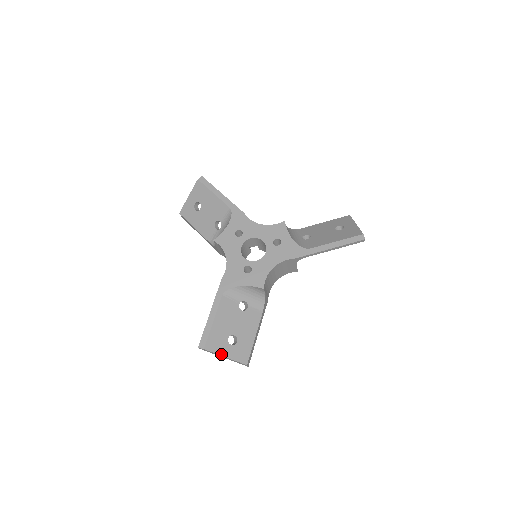
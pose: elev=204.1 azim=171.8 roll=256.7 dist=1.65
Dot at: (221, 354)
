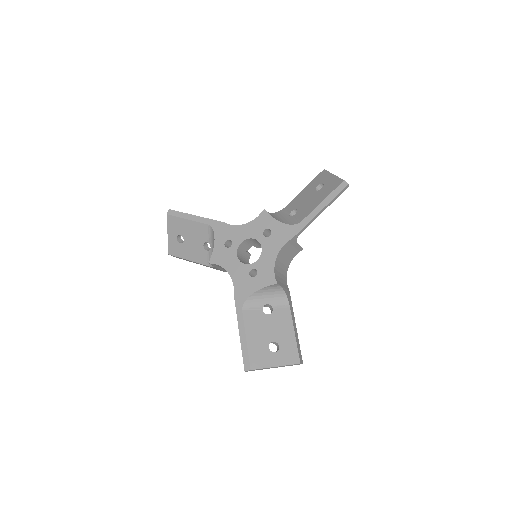
Dot at: (270, 366)
